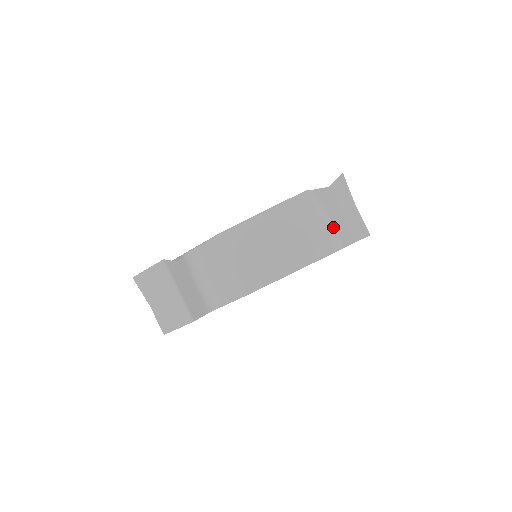
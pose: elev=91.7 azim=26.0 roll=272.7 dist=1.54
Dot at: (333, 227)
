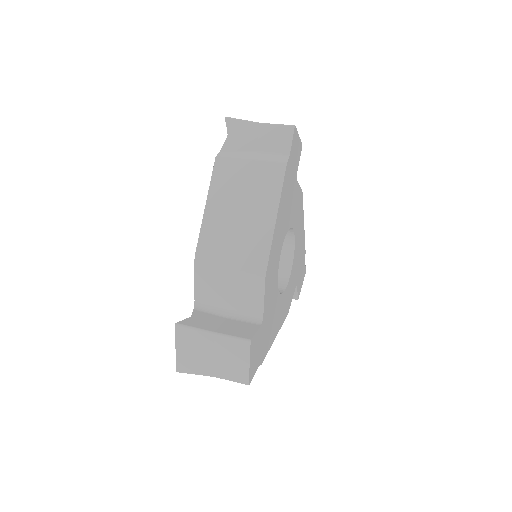
Dot at: (264, 154)
